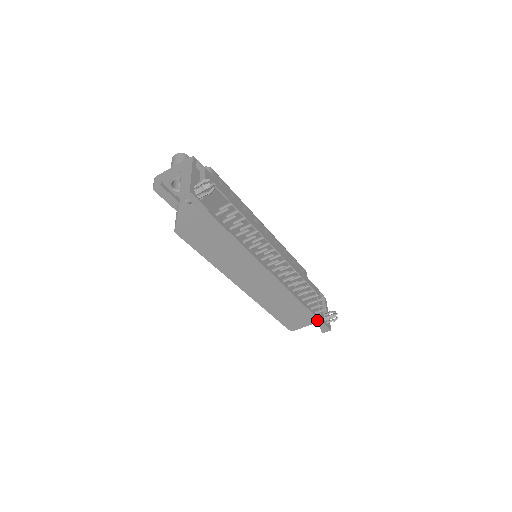
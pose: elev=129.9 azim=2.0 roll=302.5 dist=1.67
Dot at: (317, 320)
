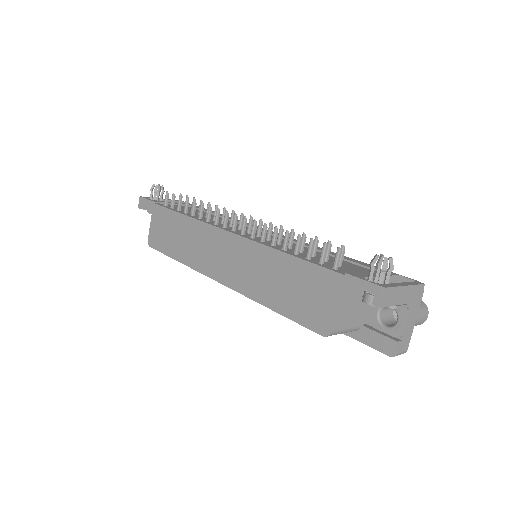
Dot at: (338, 277)
